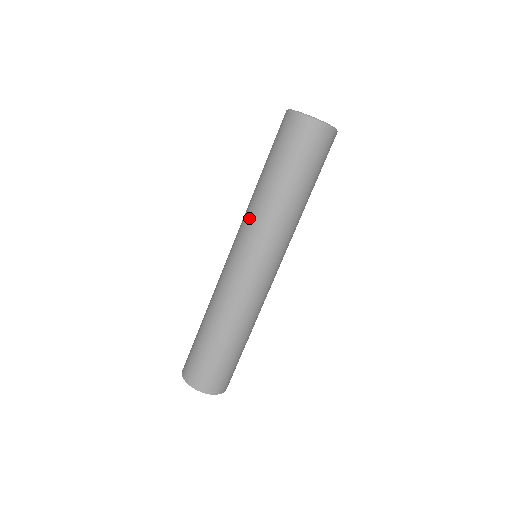
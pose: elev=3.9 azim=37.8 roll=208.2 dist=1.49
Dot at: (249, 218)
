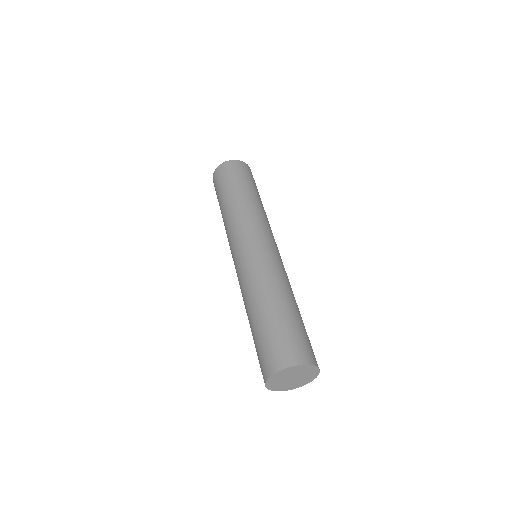
Dot at: (230, 227)
